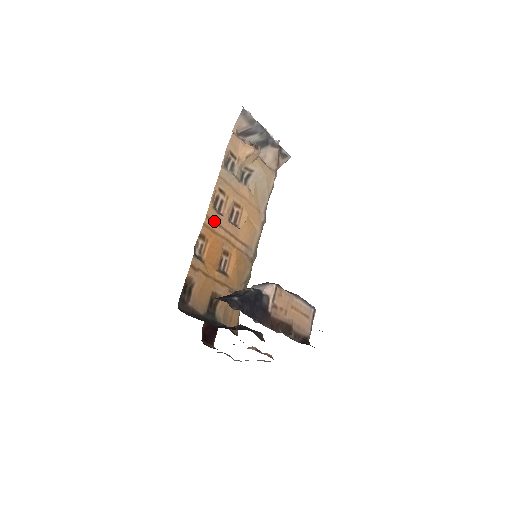
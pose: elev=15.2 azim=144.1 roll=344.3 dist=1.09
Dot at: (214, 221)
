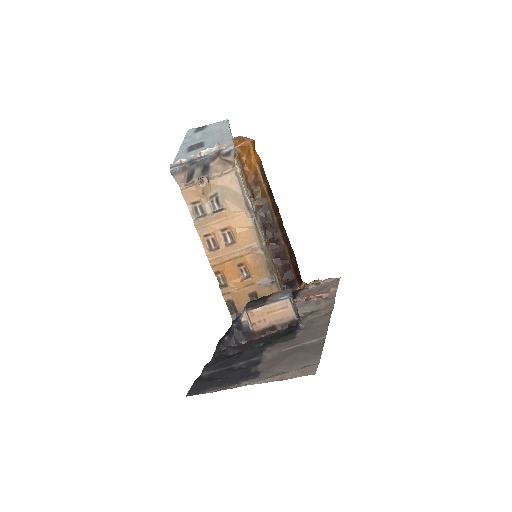
Dot at: (216, 258)
